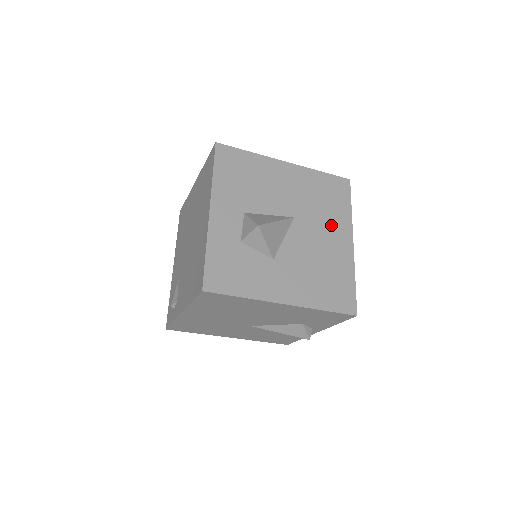
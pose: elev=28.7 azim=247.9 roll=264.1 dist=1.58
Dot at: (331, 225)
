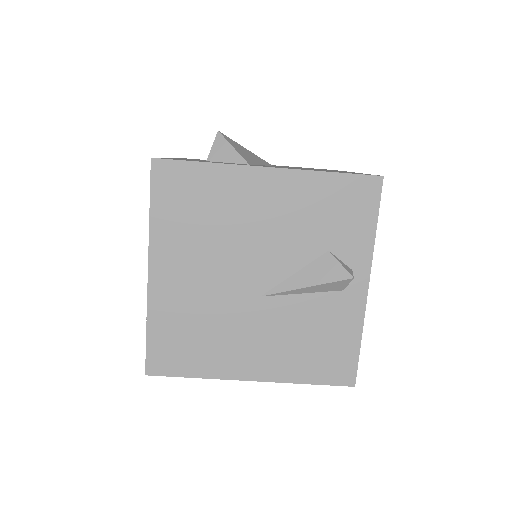
Dot at: occluded
